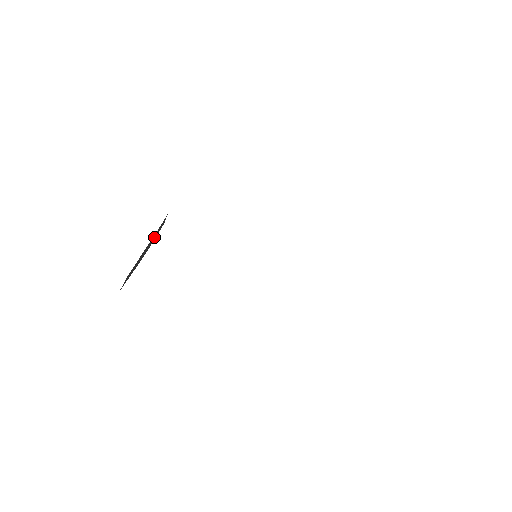
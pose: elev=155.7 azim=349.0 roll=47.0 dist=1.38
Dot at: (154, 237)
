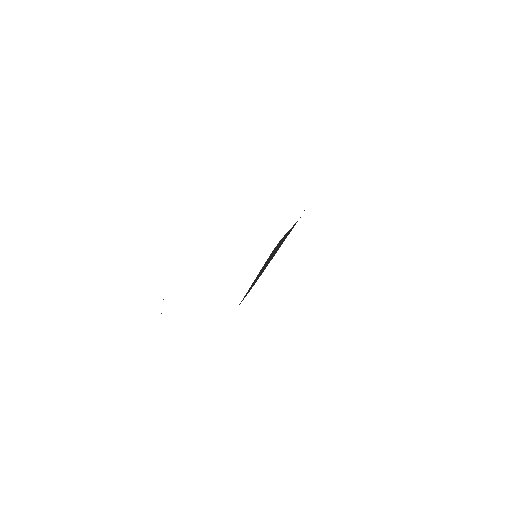
Dot at: occluded
